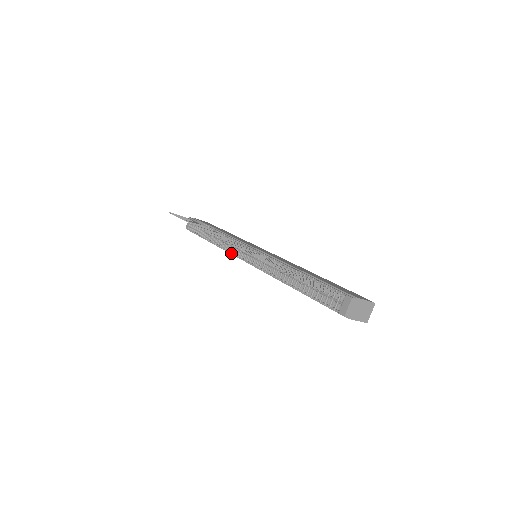
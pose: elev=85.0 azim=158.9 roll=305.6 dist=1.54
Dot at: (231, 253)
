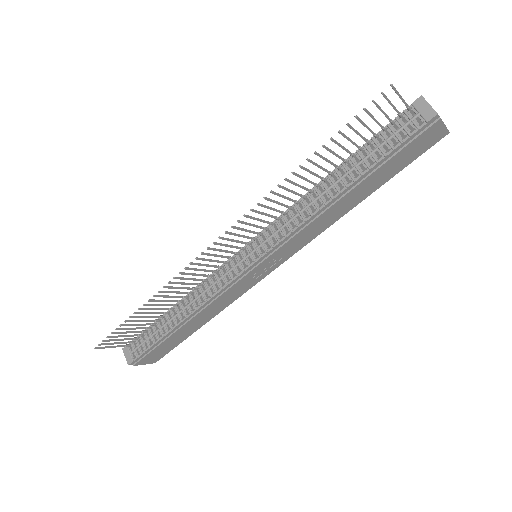
Dot at: (224, 287)
